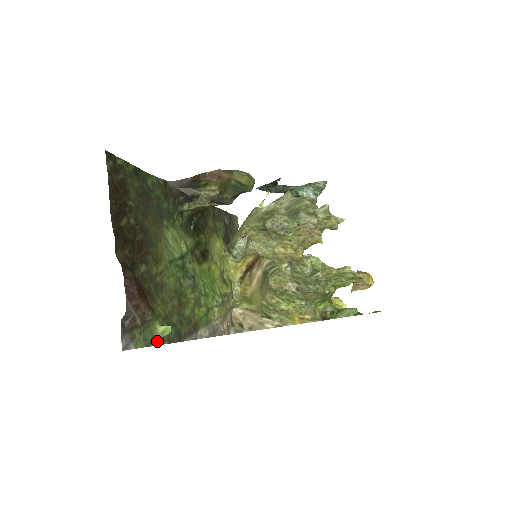
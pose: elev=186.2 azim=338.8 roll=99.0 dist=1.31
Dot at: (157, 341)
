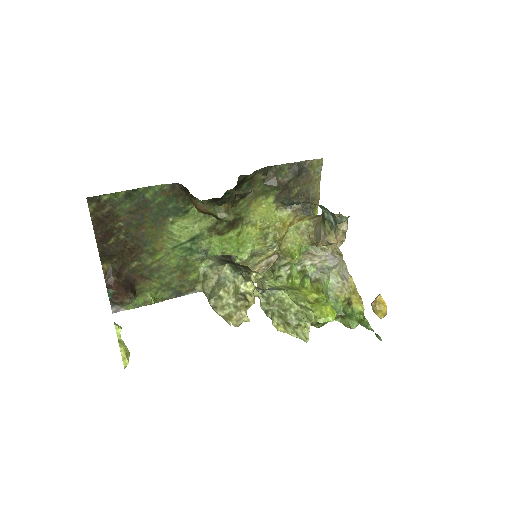
Dot at: (148, 303)
